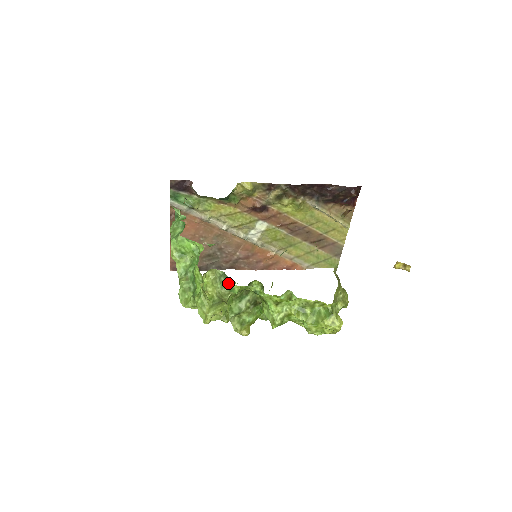
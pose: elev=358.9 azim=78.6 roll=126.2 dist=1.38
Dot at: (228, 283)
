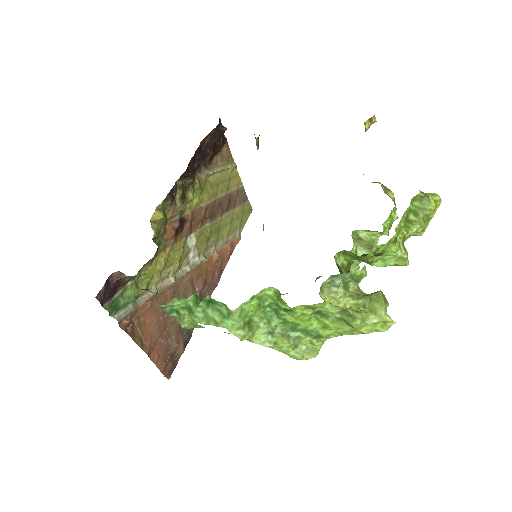
Dot at: (348, 278)
